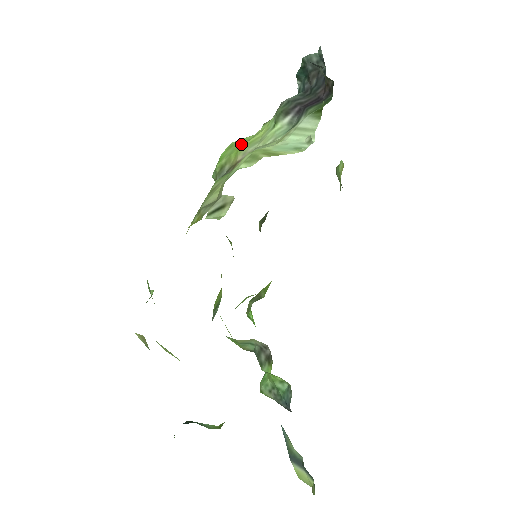
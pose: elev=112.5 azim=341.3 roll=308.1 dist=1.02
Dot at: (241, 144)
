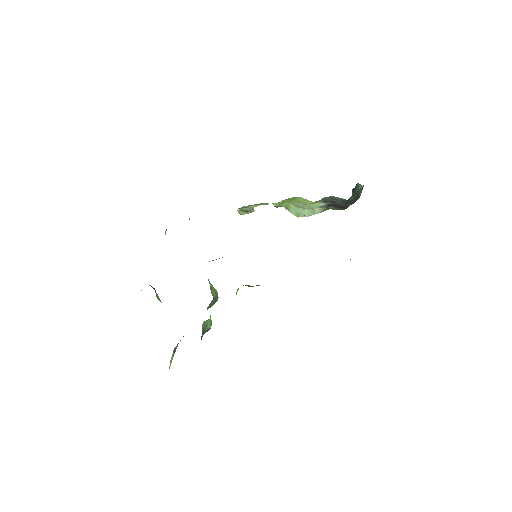
Dot at: (299, 200)
